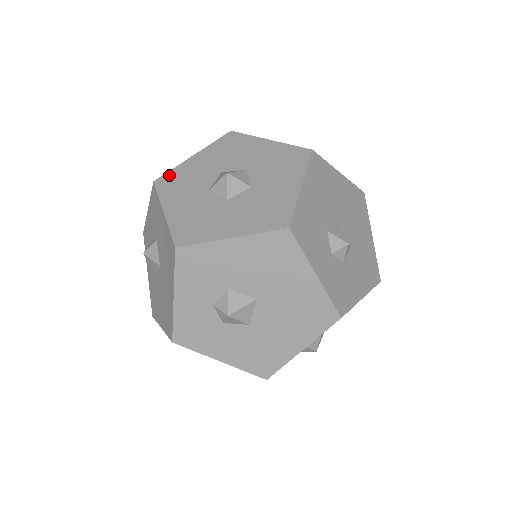
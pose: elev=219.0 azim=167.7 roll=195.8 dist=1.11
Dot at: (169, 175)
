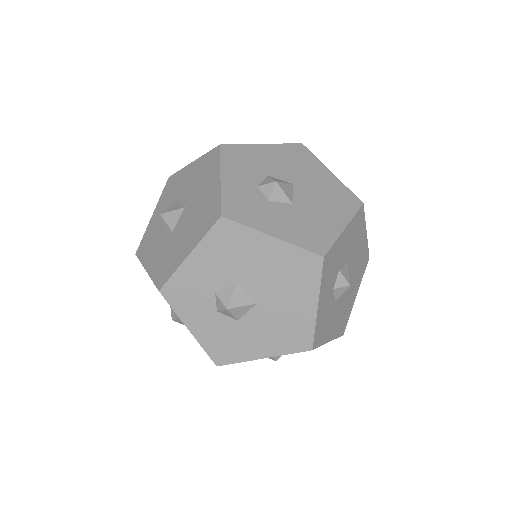
Dot at: occluded
